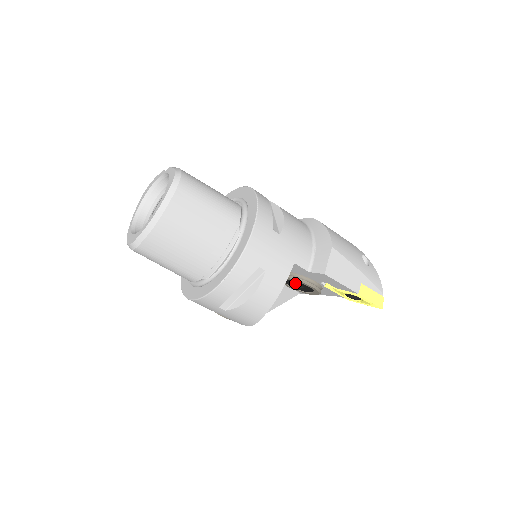
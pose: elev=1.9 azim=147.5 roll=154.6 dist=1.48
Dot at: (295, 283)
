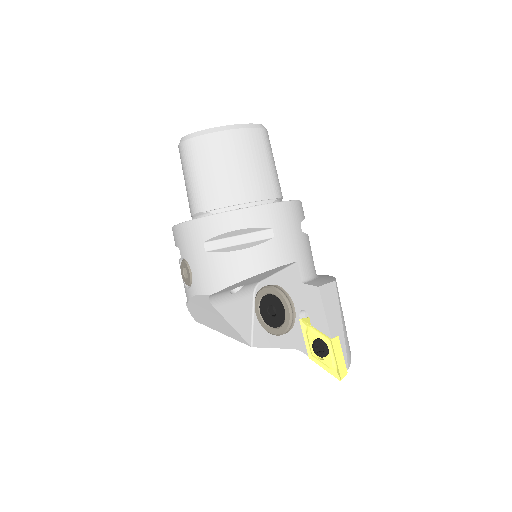
Dot at: (272, 303)
